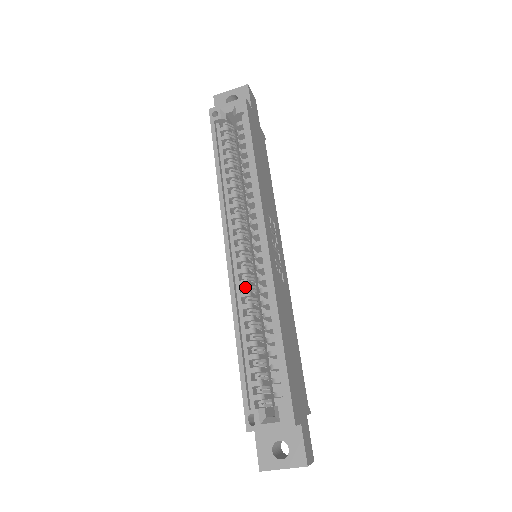
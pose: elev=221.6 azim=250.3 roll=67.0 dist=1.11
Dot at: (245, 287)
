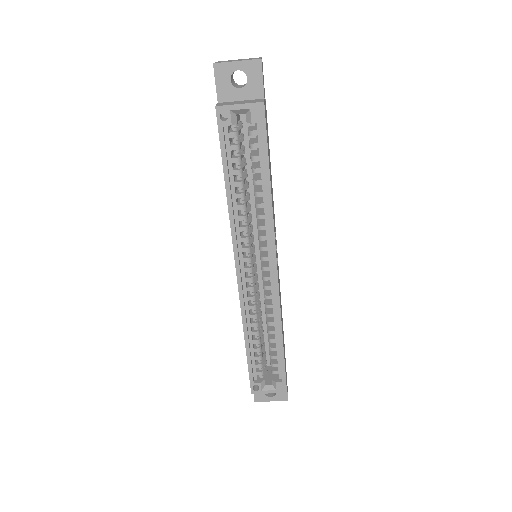
Dot at: (252, 301)
